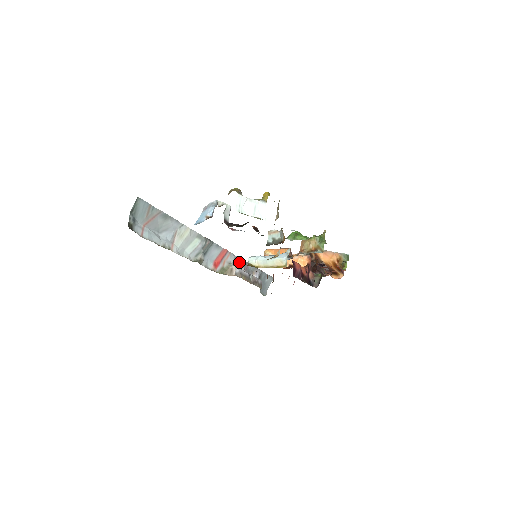
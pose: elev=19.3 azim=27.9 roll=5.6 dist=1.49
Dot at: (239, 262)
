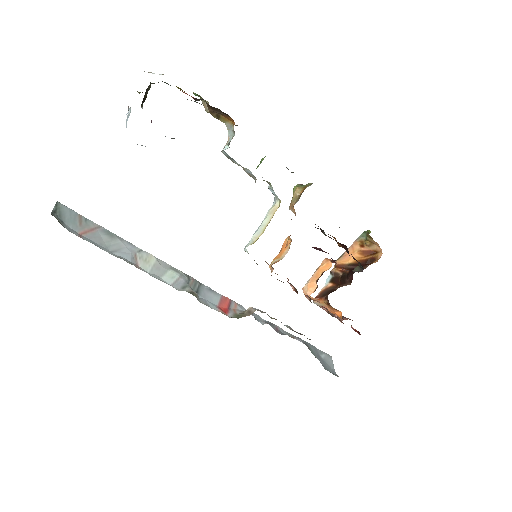
Dot at: (259, 319)
